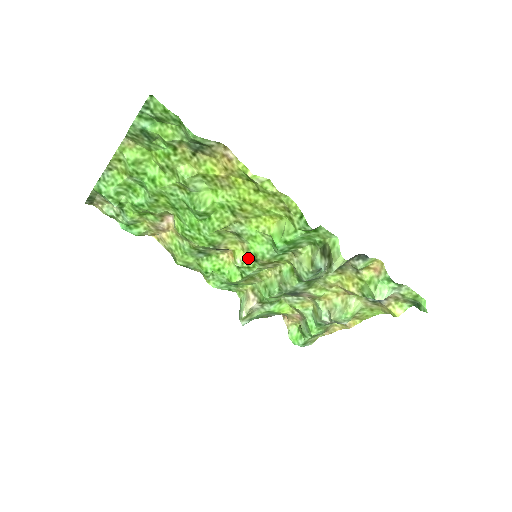
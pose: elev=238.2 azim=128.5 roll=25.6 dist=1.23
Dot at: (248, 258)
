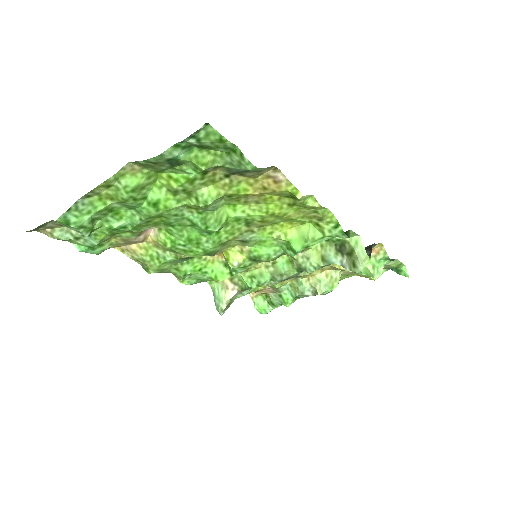
Dot at: (247, 259)
